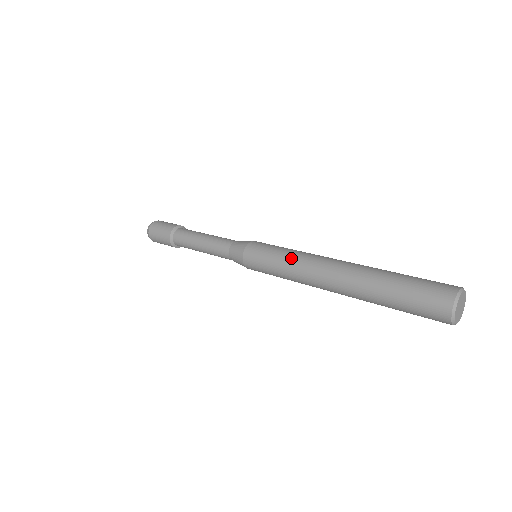
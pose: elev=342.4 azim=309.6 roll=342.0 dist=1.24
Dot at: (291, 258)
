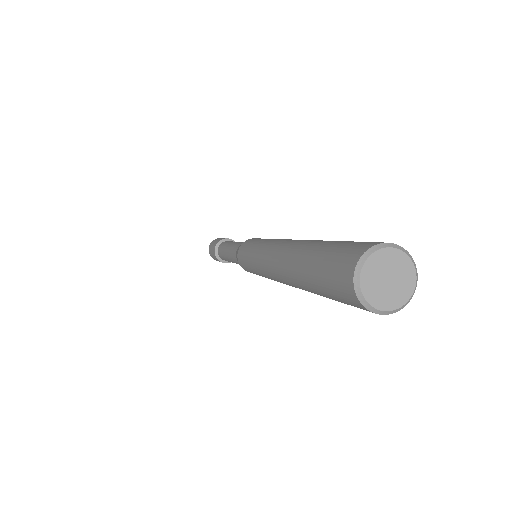
Dot at: (269, 239)
